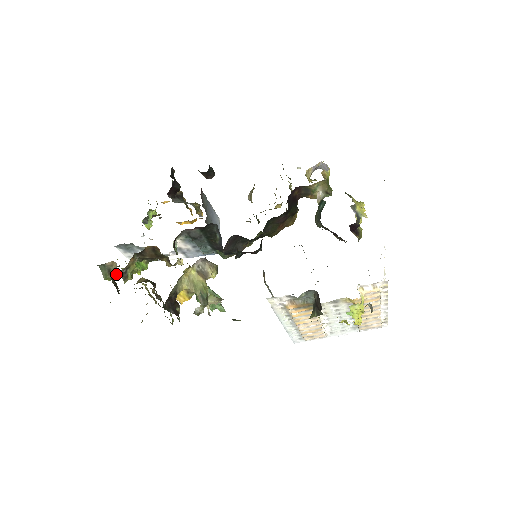
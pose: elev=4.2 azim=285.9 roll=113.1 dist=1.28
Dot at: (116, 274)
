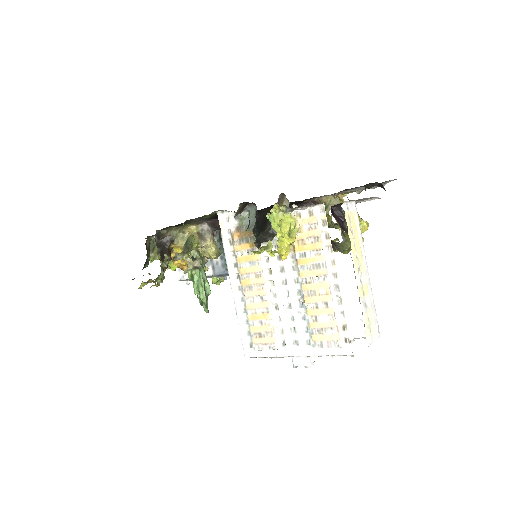
Dot at: occluded
